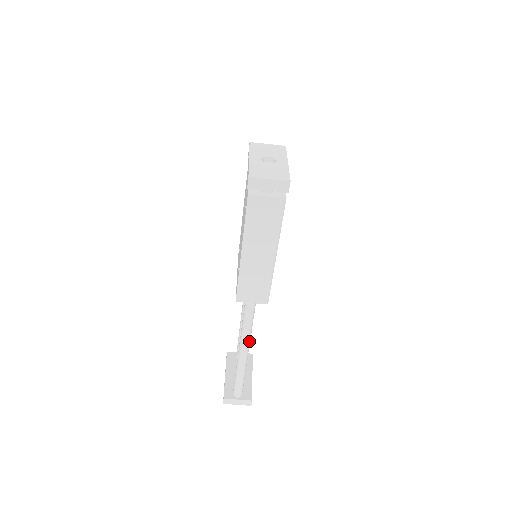
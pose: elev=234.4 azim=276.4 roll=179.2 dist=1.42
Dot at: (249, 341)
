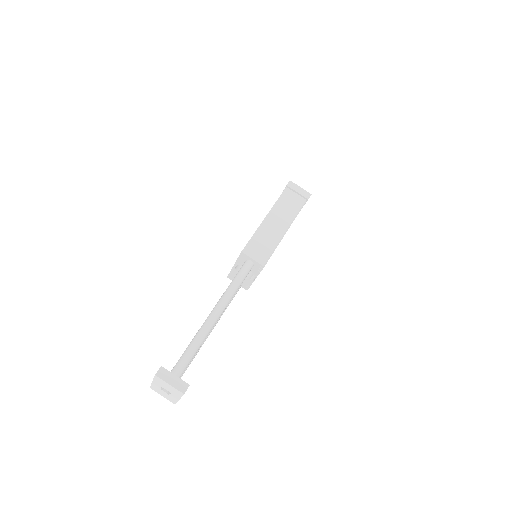
Dot at: (227, 304)
